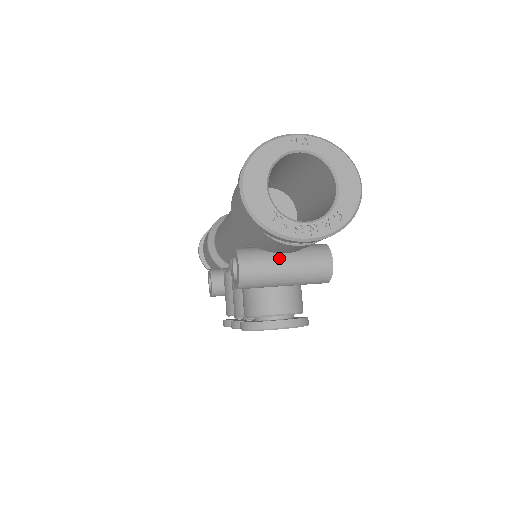
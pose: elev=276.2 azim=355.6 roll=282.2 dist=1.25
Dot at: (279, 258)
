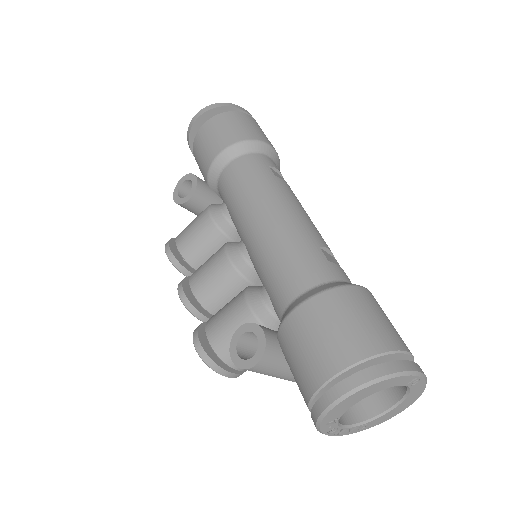
Dot at: (287, 368)
